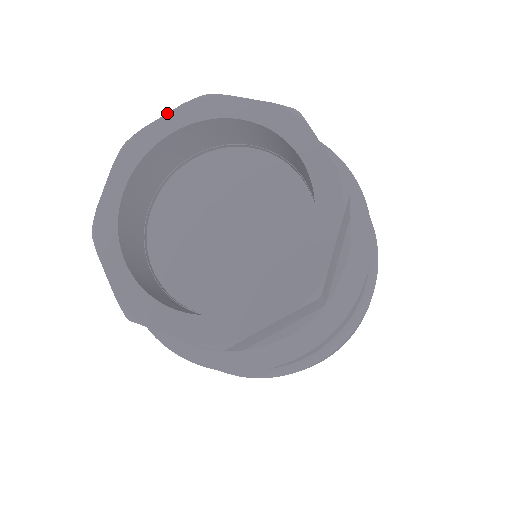
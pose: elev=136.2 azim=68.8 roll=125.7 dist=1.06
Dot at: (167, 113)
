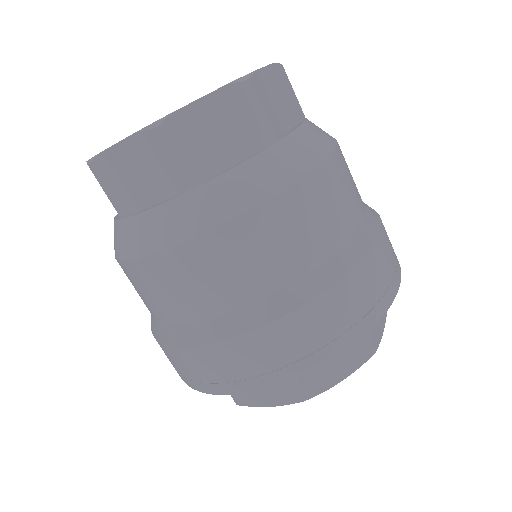
Dot at: occluded
